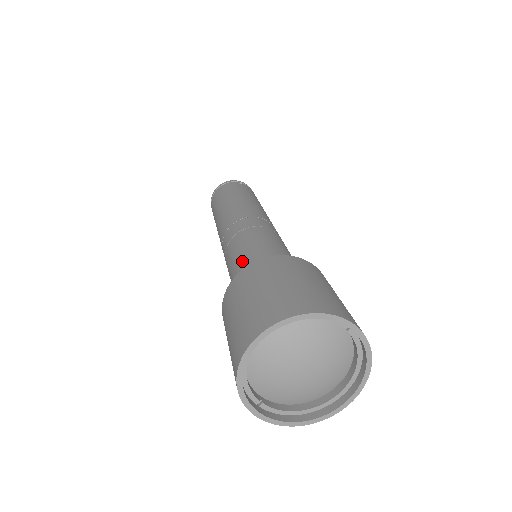
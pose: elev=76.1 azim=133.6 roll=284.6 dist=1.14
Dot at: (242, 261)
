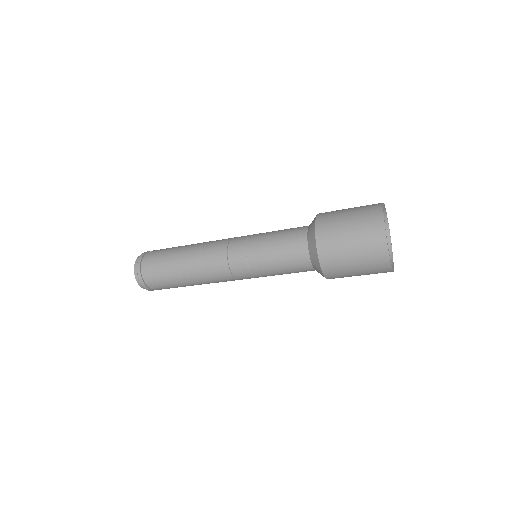
Dot at: (287, 248)
